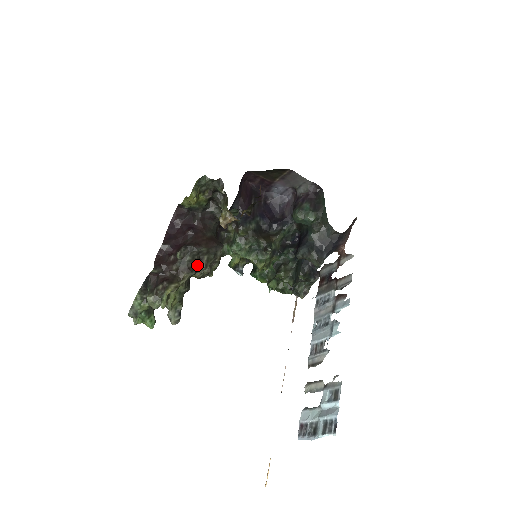
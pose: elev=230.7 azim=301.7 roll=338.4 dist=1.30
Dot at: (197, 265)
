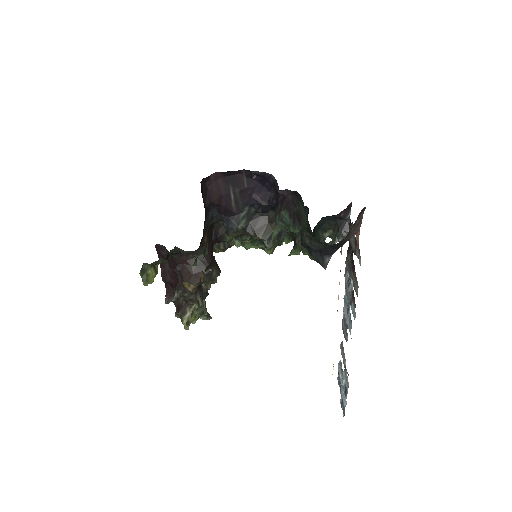
Dot at: (199, 290)
